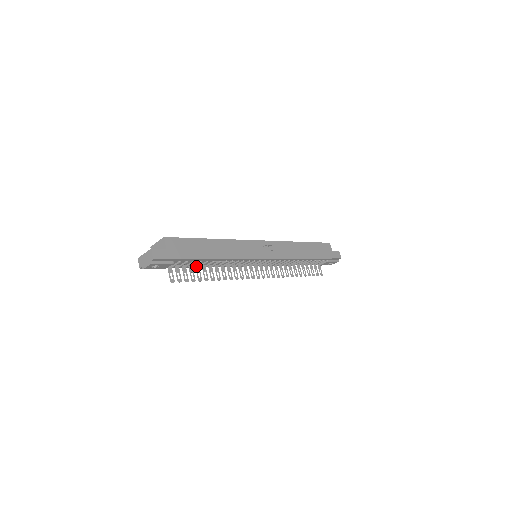
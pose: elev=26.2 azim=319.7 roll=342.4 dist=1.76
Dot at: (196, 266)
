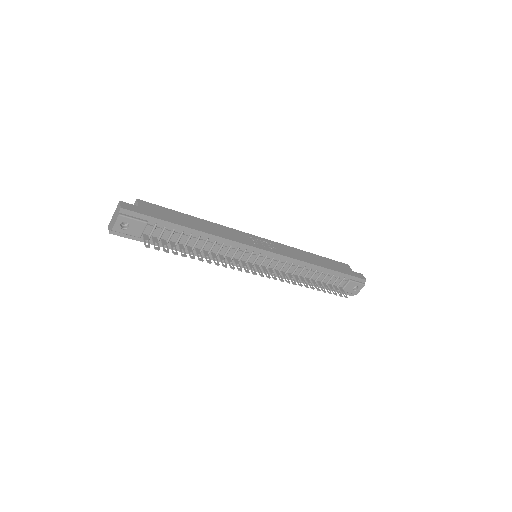
Dot at: (179, 244)
